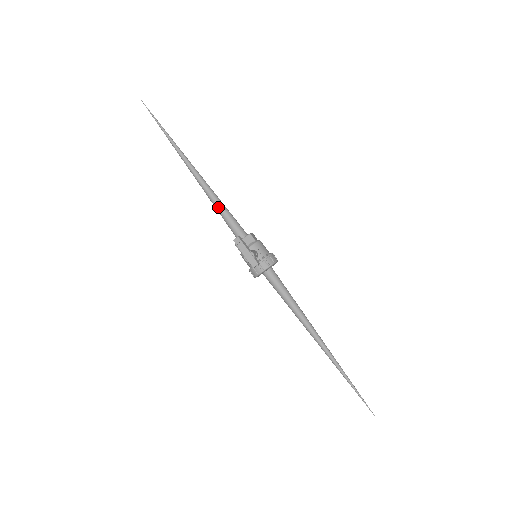
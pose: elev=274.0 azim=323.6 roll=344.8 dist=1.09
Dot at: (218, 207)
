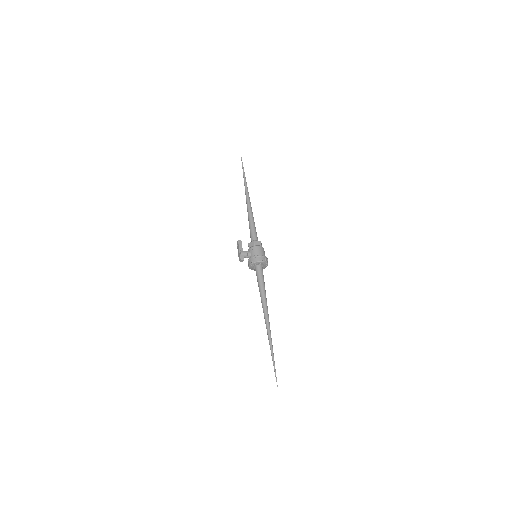
Dot at: (249, 221)
